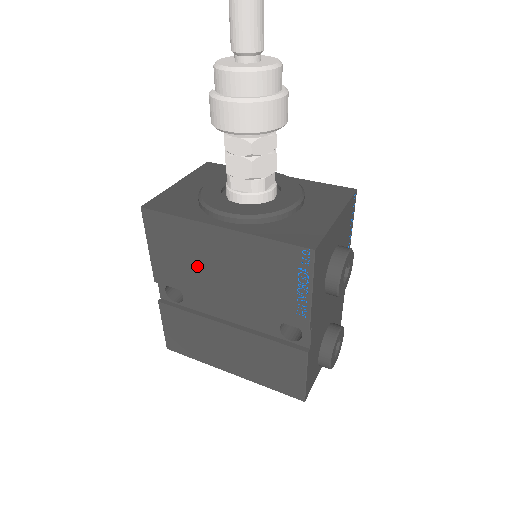
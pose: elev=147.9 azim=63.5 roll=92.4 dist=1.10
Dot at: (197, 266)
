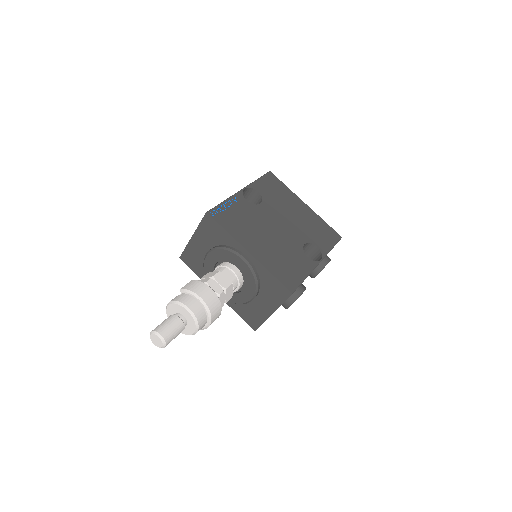
Dot at: occluded
